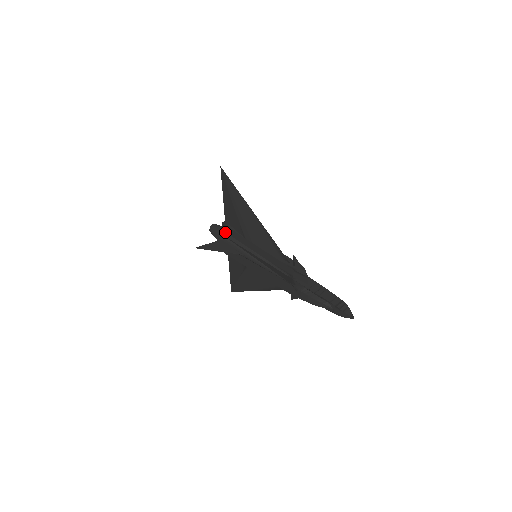
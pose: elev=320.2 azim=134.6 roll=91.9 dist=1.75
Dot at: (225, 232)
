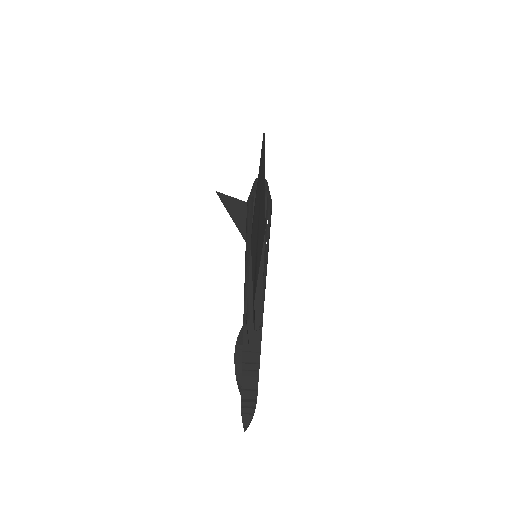
Dot at: occluded
